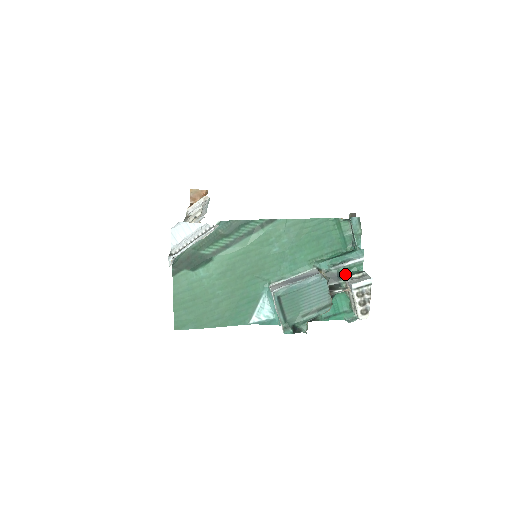
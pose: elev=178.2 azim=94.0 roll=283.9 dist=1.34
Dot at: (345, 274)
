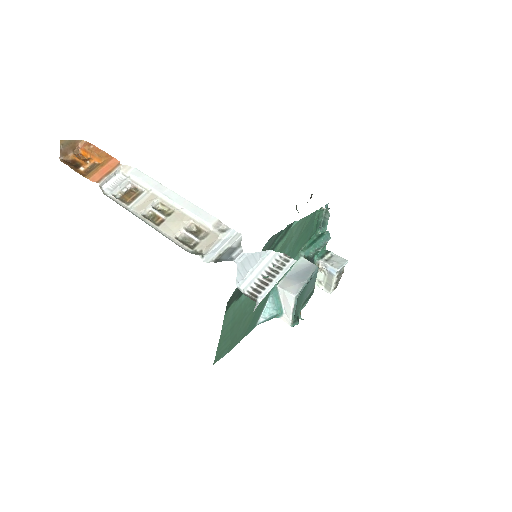
Dot at: (317, 256)
